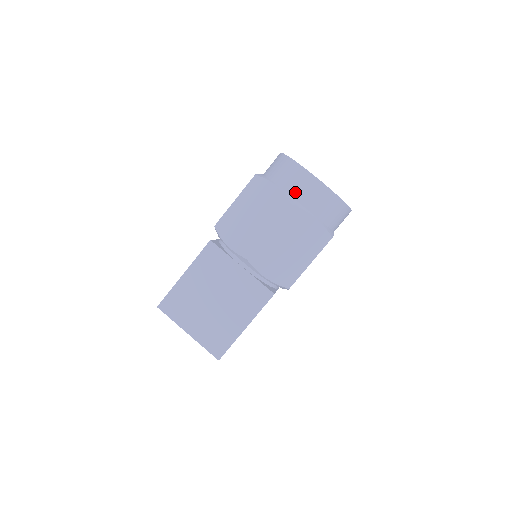
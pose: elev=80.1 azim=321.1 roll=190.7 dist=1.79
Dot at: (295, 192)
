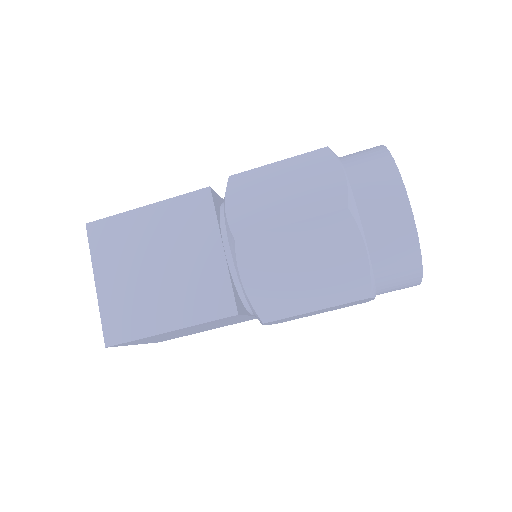
Dot at: (364, 198)
